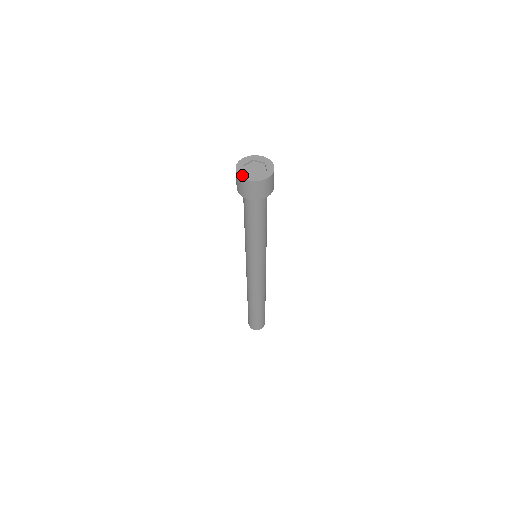
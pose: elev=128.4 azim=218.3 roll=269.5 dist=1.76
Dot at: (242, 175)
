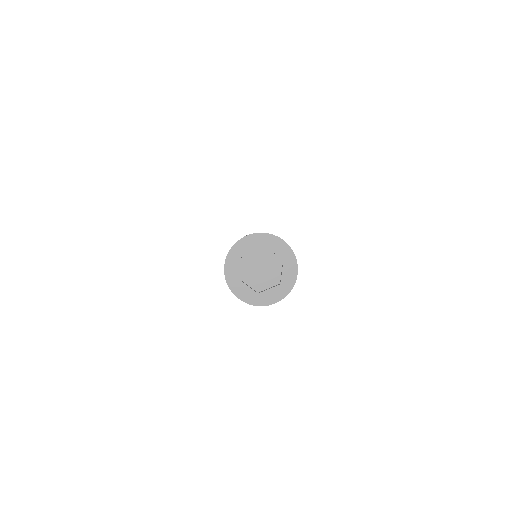
Dot at: (258, 301)
